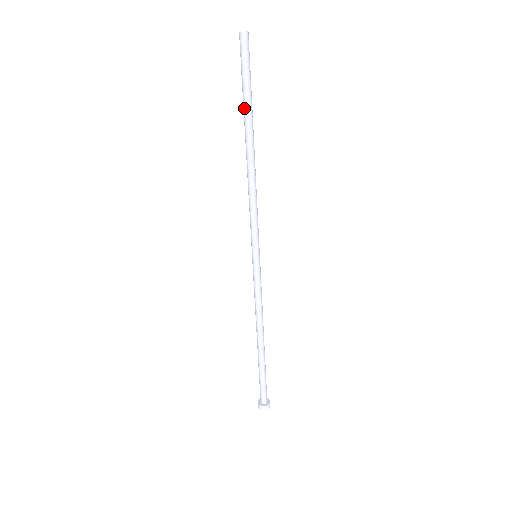
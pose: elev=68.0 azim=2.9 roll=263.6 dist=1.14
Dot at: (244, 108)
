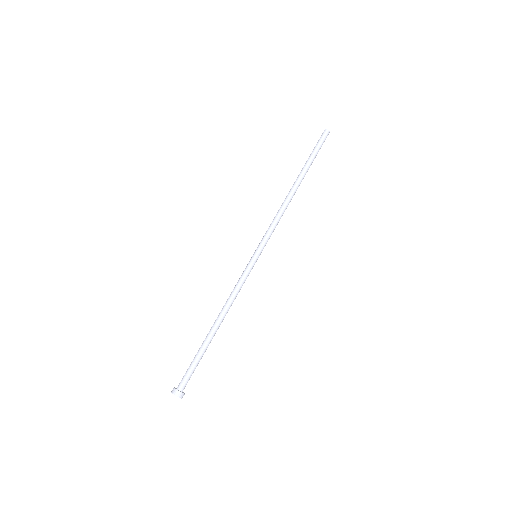
Dot at: (305, 164)
